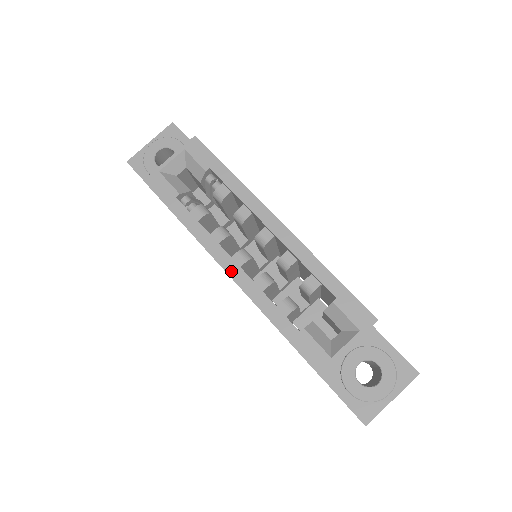
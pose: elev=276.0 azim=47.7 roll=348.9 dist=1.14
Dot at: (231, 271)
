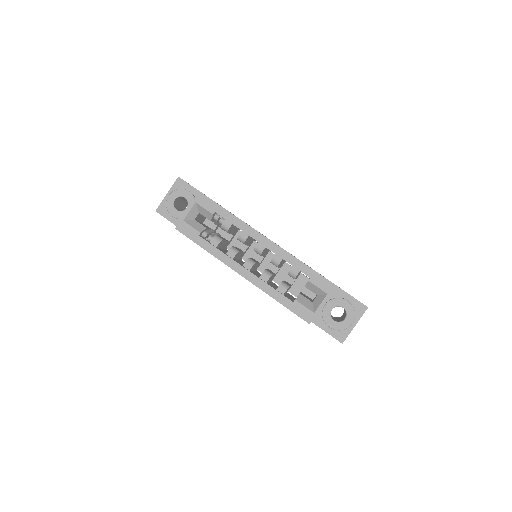
Dot at: (245, 275)
